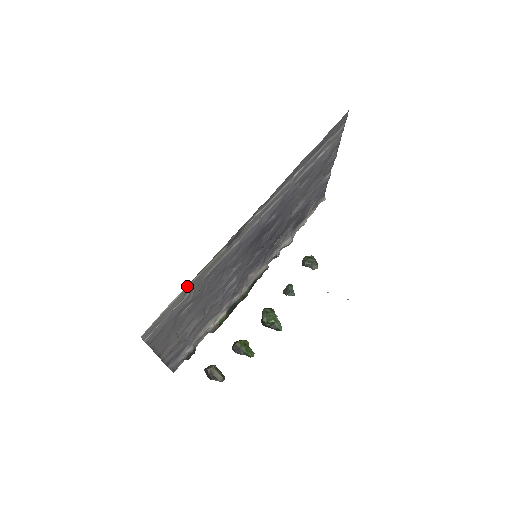
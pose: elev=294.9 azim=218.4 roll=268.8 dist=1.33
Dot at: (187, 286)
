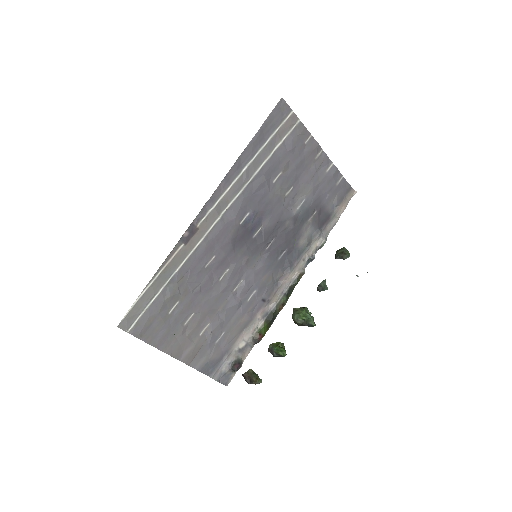
Dot at: (151, 281)
